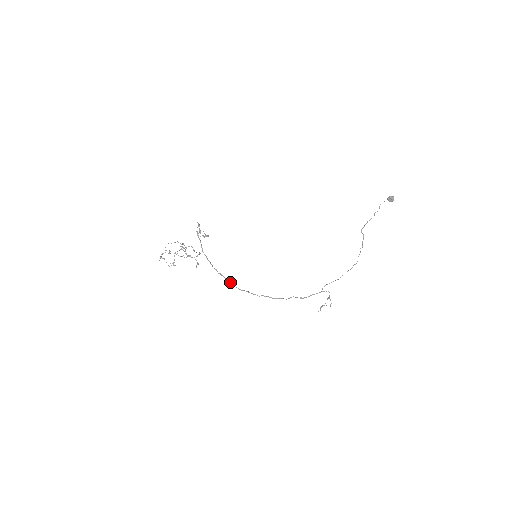
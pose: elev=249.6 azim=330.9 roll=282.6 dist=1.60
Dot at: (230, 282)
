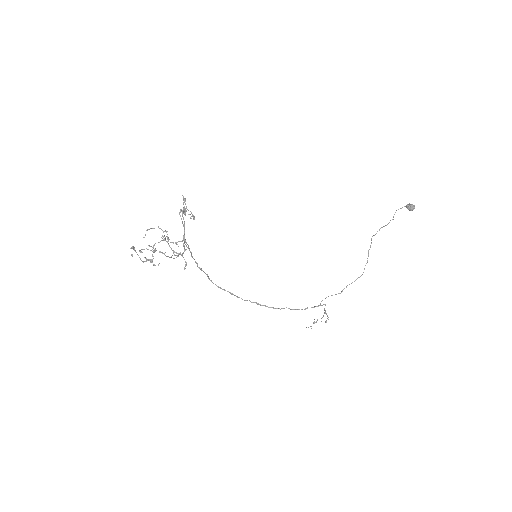
Dot at: (209, 278)
